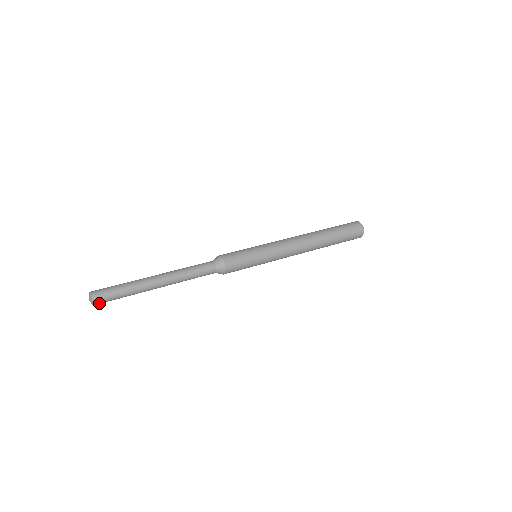
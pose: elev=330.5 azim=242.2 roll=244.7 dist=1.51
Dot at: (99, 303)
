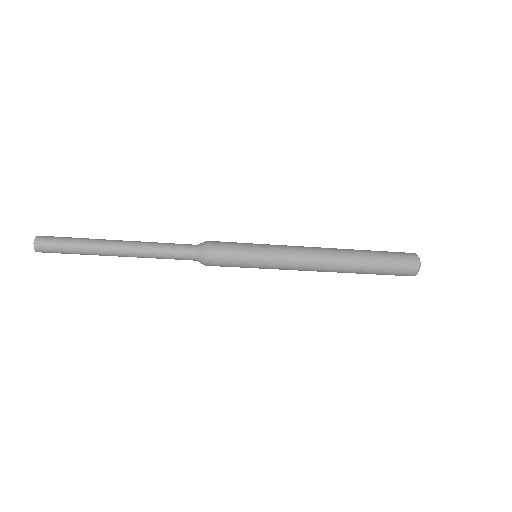
Dot at: (42, 239)
